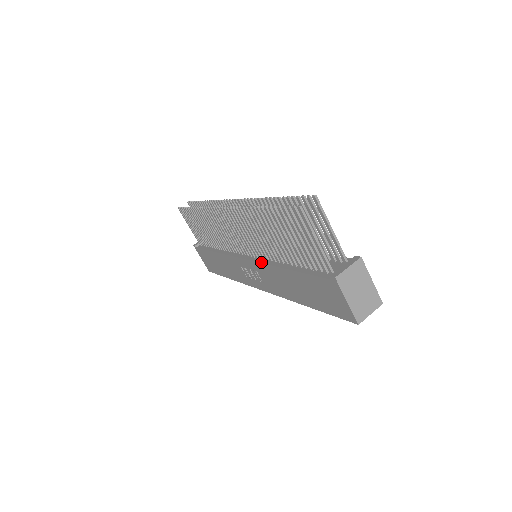
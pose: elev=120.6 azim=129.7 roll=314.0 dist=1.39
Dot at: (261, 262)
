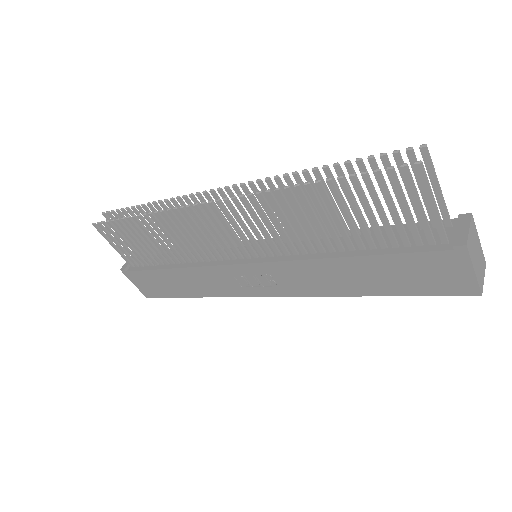
Dot at: (288, 260)
